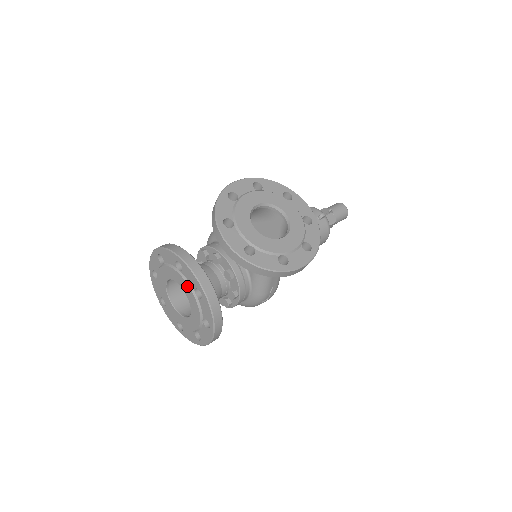
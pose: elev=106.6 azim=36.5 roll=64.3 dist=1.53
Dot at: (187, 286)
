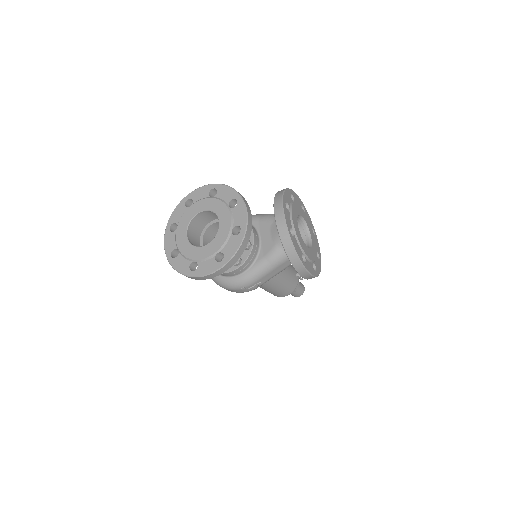
Dot at: (229, 220)
